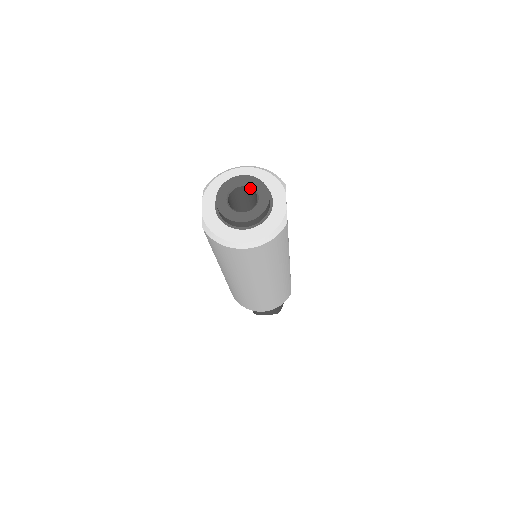
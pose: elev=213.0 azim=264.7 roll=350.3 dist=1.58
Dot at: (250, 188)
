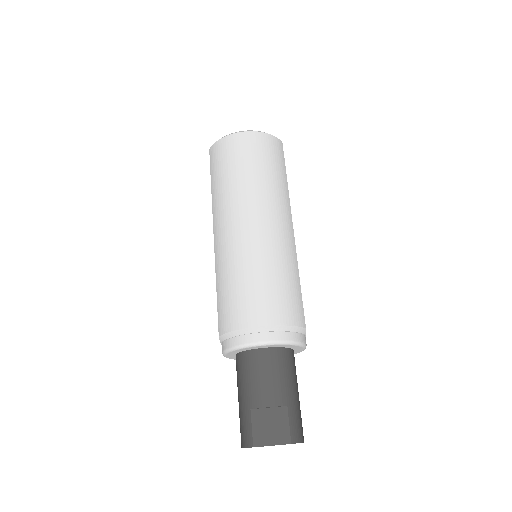
Dot at: occluded
